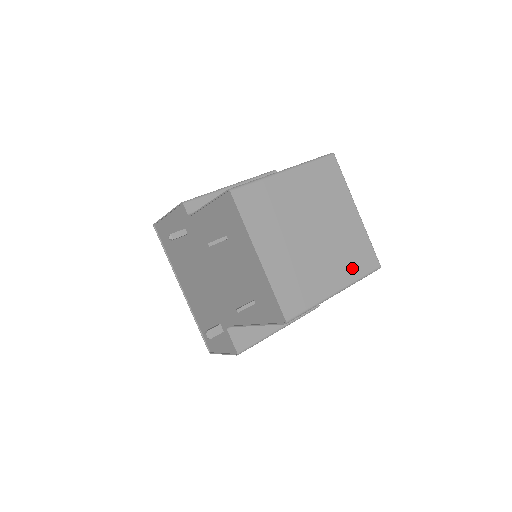
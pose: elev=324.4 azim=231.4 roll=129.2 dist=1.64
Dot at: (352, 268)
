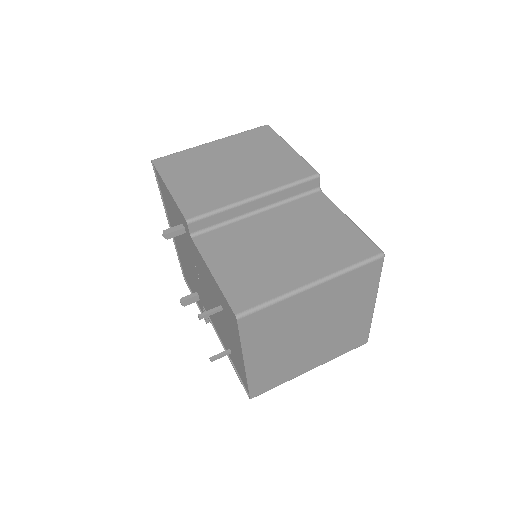
Dot at: (337, 350)
